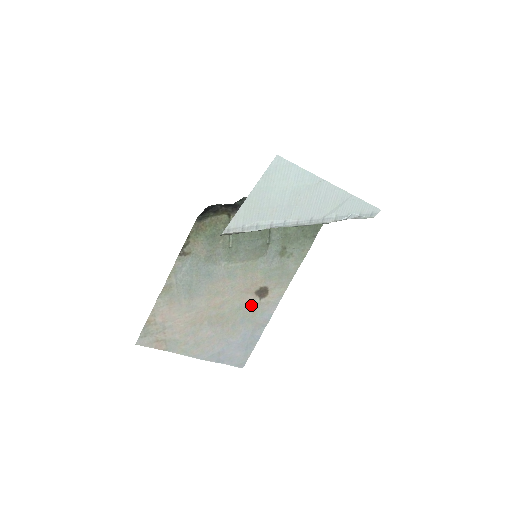
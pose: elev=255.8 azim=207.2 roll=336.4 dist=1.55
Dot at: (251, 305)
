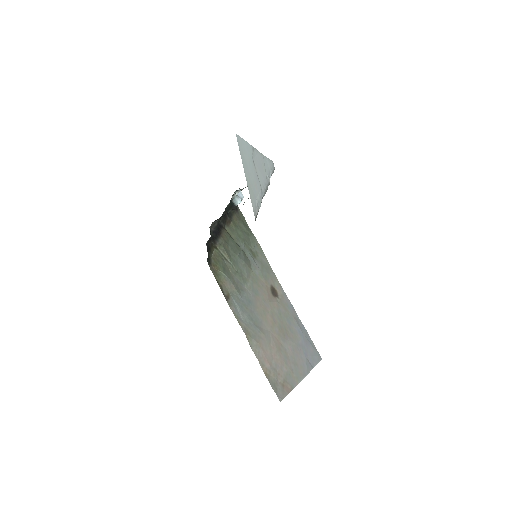
Dot at: (280, 306)
